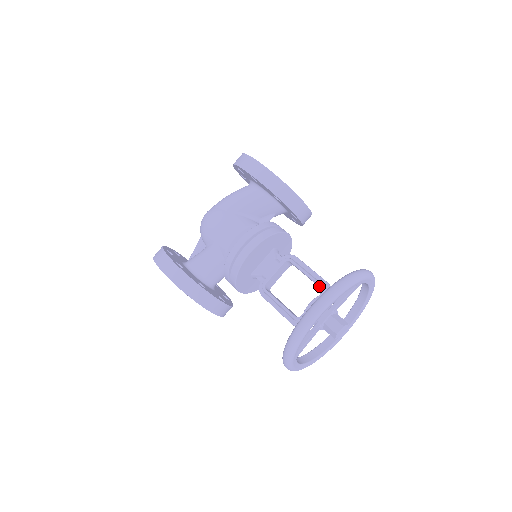
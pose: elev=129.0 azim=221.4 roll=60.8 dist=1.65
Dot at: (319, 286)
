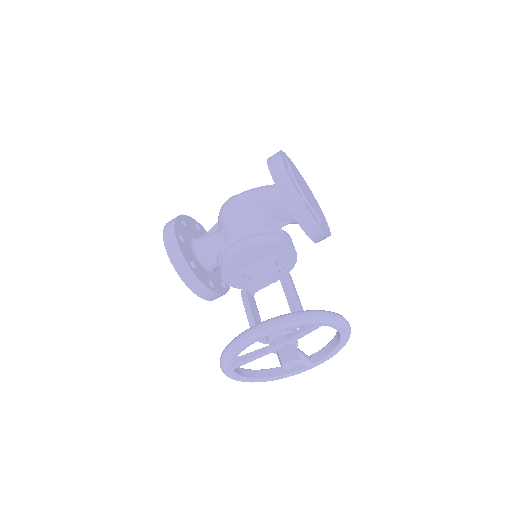
Dot at: (290, 310)
